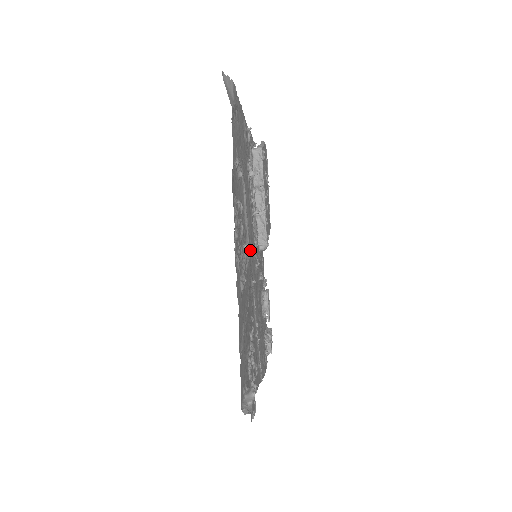
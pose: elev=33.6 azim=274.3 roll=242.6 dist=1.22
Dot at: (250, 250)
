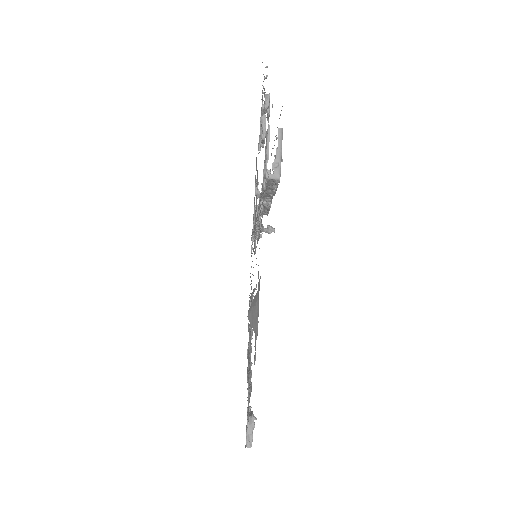
Dot at: occluded
